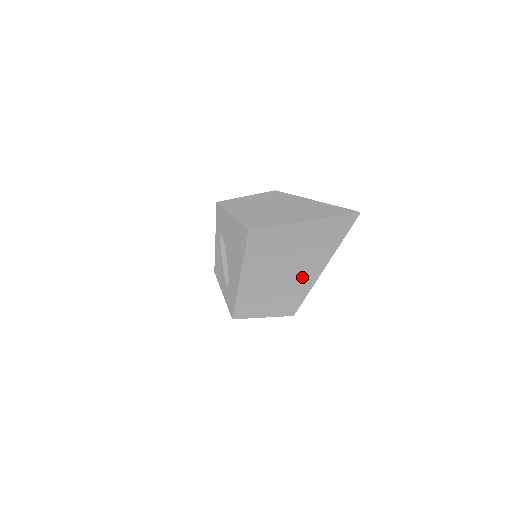
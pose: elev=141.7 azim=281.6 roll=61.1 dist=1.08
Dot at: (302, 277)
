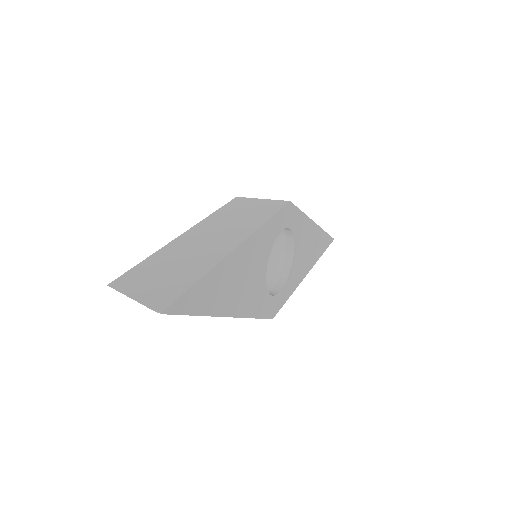
Dot at: occluded
